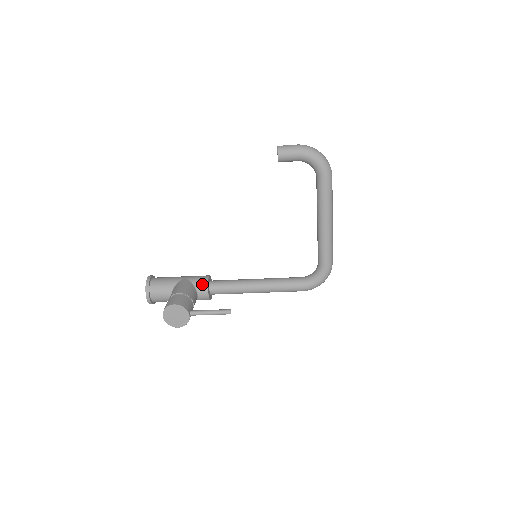
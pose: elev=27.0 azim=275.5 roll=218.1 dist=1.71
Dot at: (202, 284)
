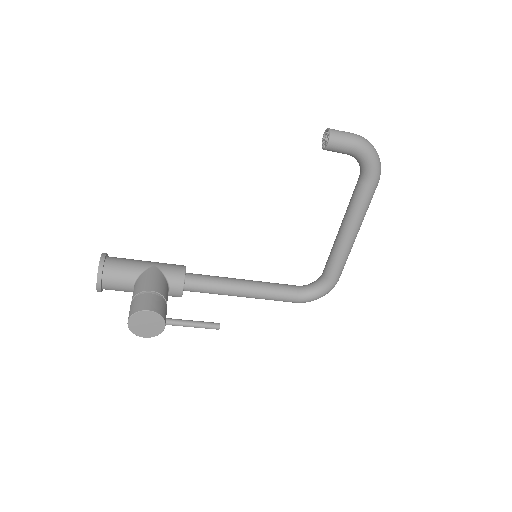
Dot at: (177, 278)
